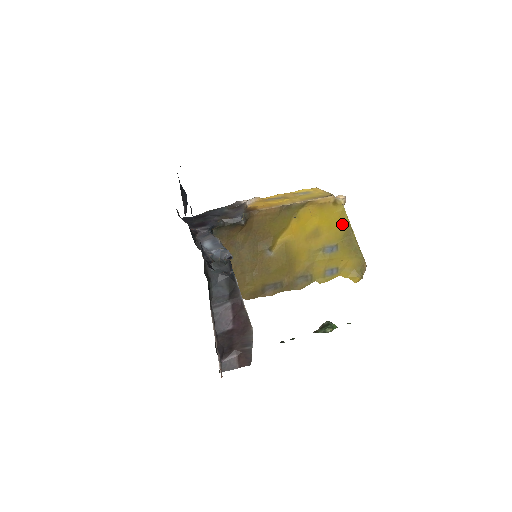
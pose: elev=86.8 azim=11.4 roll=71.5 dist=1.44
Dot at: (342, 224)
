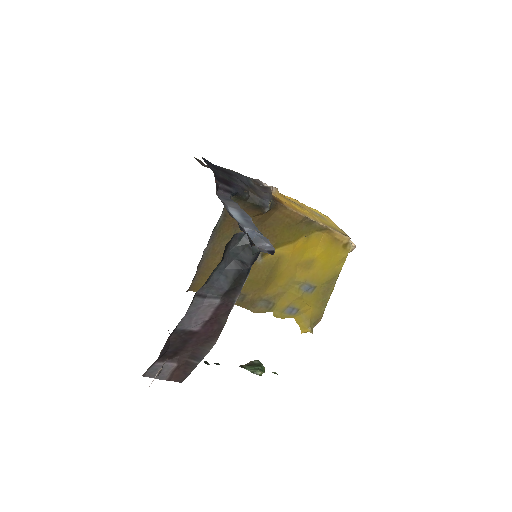
Dot at: (334, 270)
